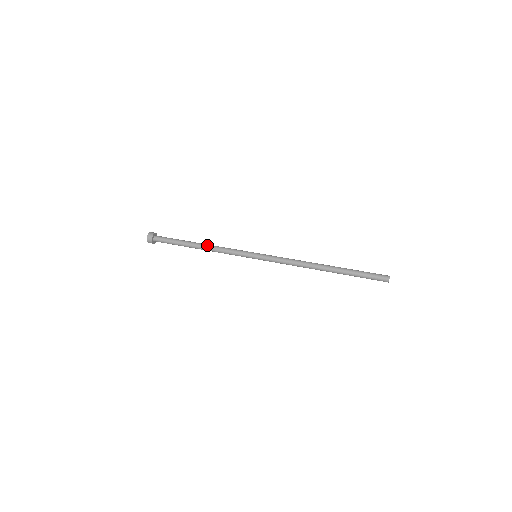
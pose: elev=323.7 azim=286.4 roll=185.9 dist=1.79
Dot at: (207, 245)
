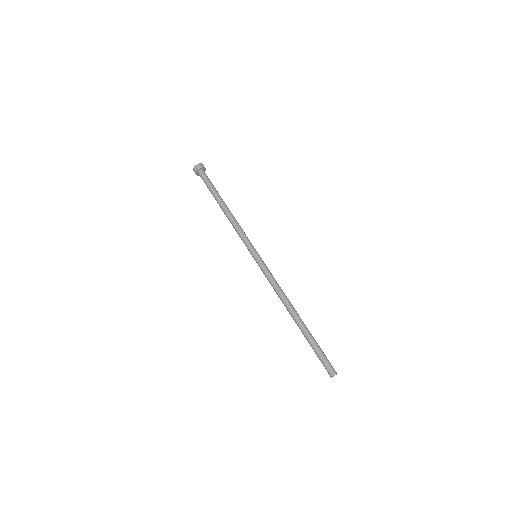
Dot at: (230, 212)
